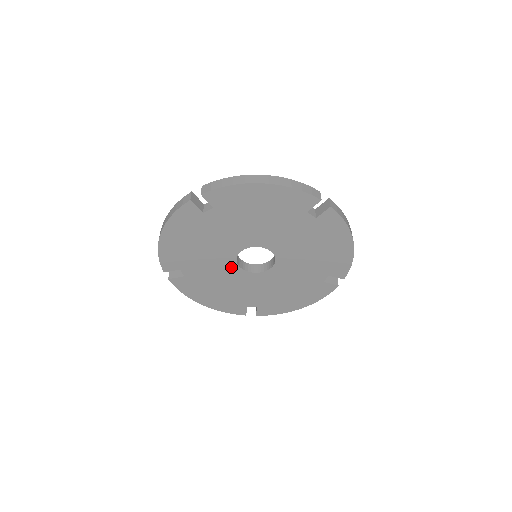
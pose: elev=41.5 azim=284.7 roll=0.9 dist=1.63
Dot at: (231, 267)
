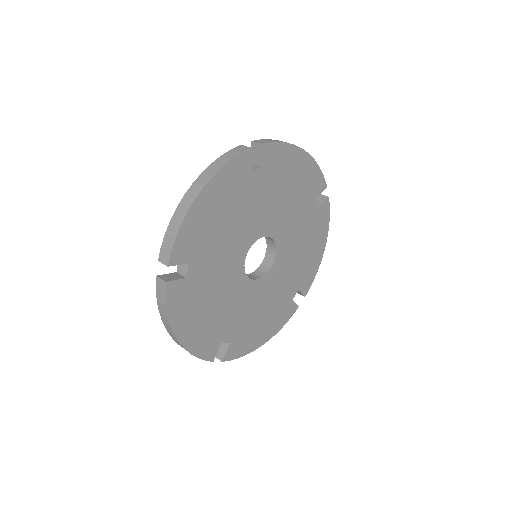
Dot at: (251, 288)
